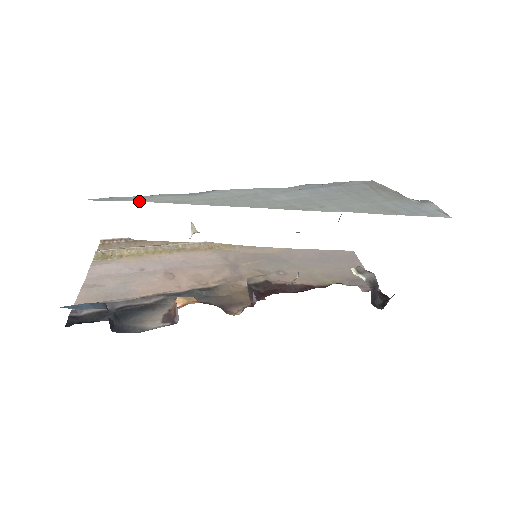
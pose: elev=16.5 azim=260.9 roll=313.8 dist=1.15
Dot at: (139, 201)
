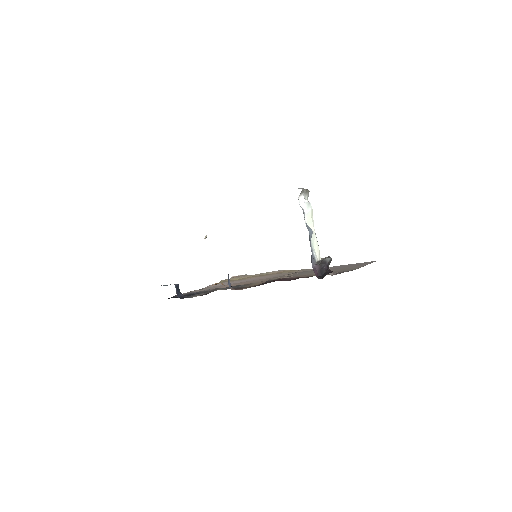
Dot at: occluded
